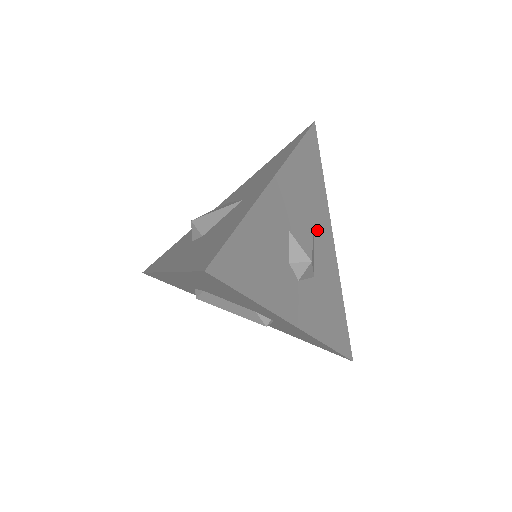
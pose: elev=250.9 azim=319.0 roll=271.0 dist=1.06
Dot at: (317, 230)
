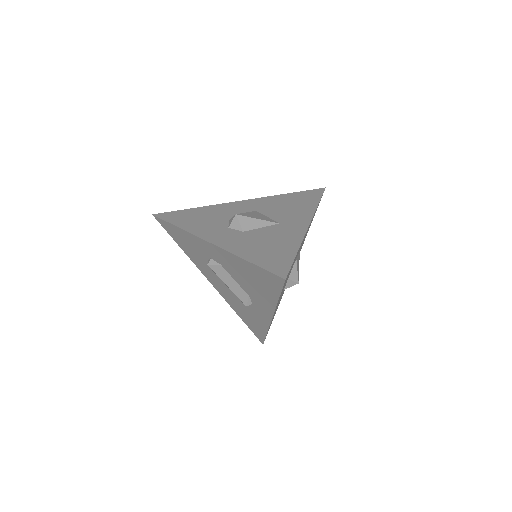
Dot at: occluded
